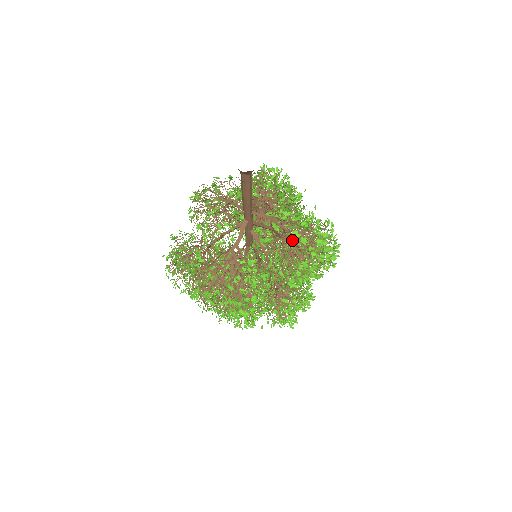
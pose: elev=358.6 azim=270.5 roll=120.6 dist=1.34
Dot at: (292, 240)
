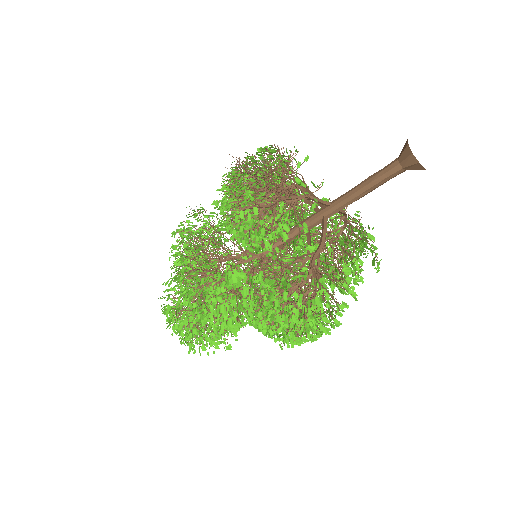
Dot at: occluded
